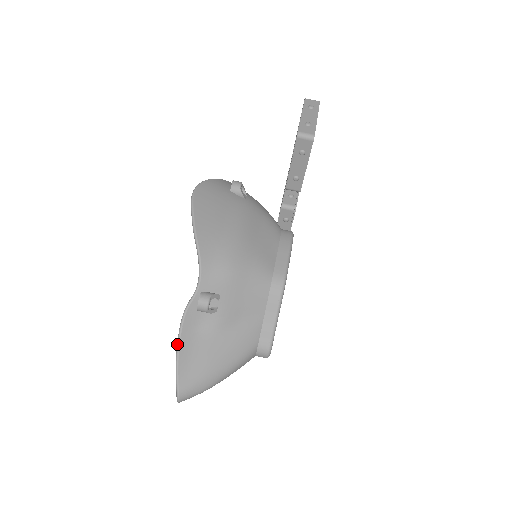
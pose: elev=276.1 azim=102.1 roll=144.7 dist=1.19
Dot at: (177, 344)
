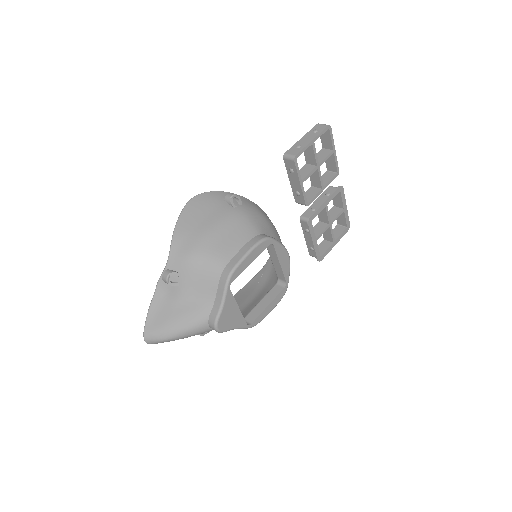
Dot at: (150, 303)
